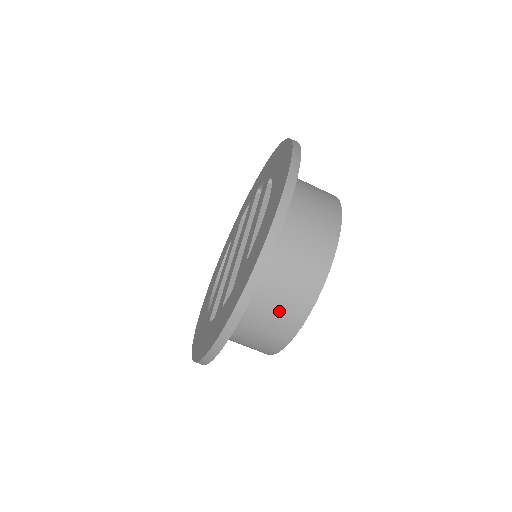
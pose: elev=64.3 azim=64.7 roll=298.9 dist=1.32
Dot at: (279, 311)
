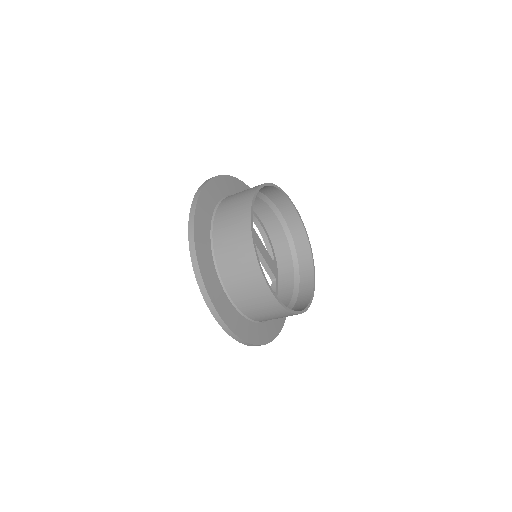
Dot at: occluded
